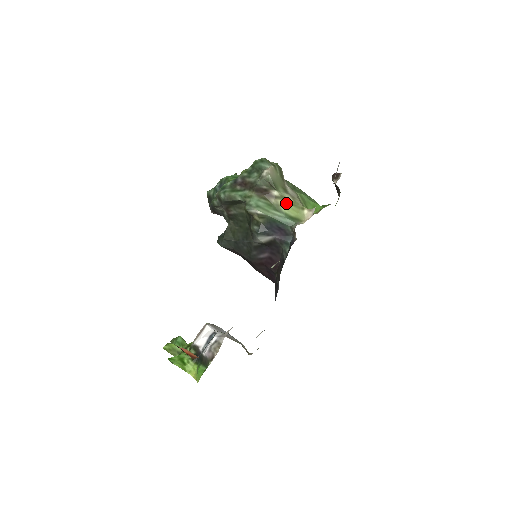
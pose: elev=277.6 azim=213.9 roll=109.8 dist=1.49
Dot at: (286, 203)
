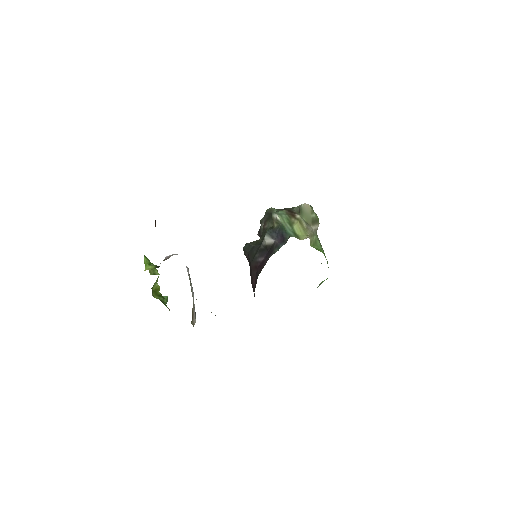
Dot at: (299, 224)
